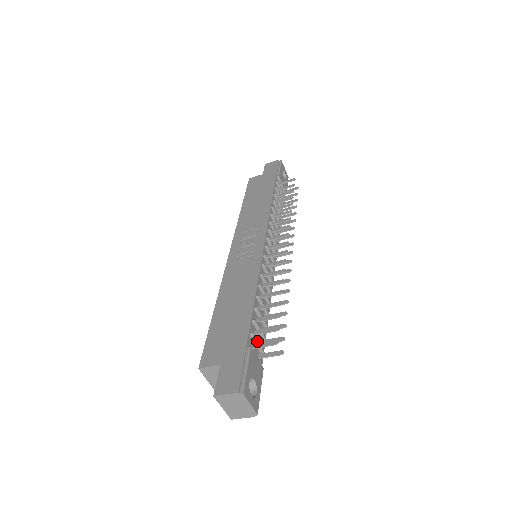
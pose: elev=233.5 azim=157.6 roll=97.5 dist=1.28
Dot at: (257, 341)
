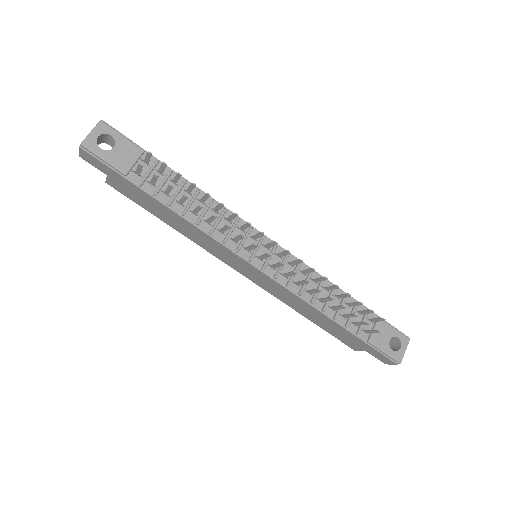
Dot at: (152, 168)
